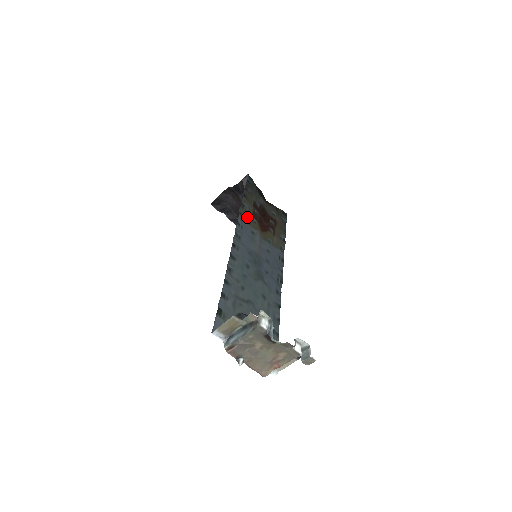
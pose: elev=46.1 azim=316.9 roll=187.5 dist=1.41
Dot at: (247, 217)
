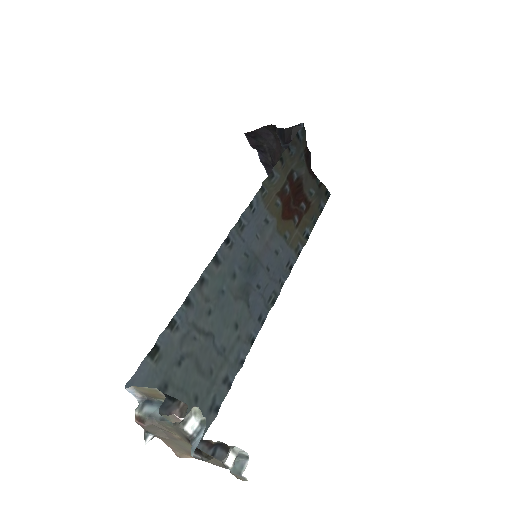
Dot at: (270, 195)
